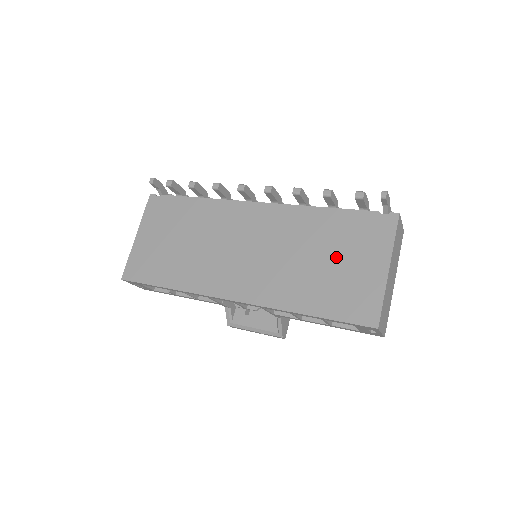
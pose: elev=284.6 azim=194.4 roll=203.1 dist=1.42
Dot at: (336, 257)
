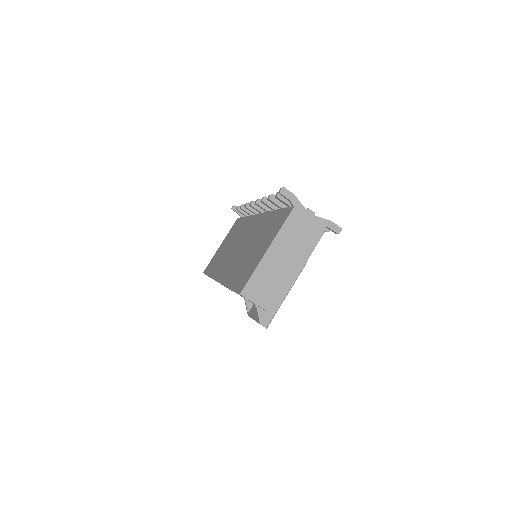
Dot at: (258, 245)
